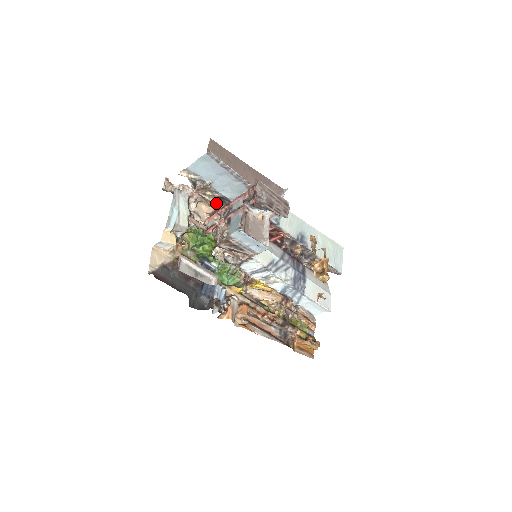
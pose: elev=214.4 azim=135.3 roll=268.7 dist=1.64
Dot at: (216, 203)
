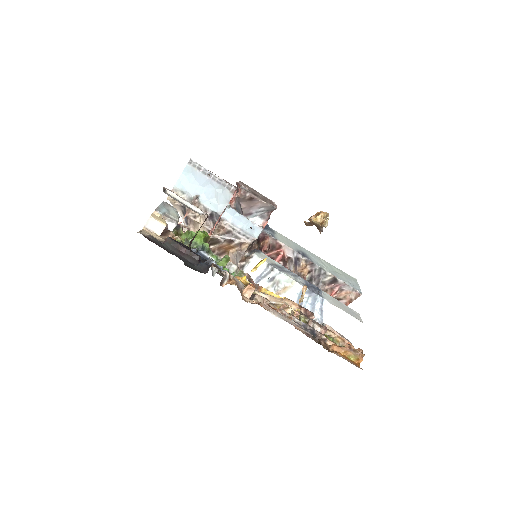
Dot at: (208, 226)
